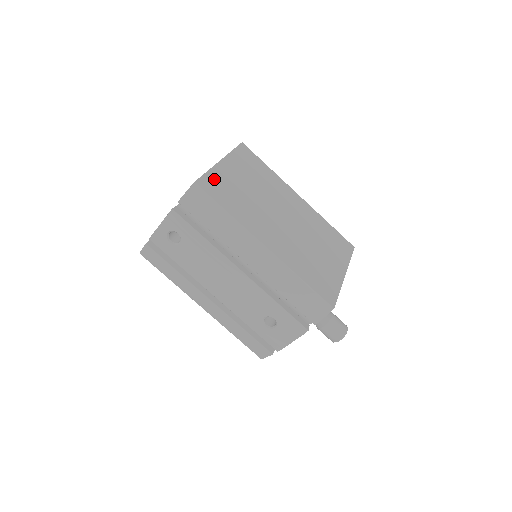
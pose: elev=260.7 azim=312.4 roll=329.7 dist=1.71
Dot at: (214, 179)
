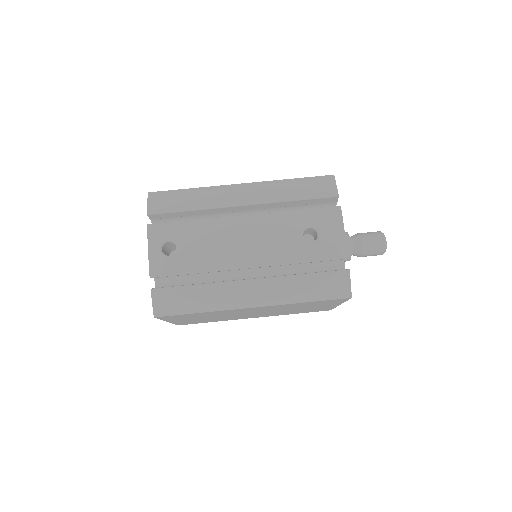
Dot at: occluded
